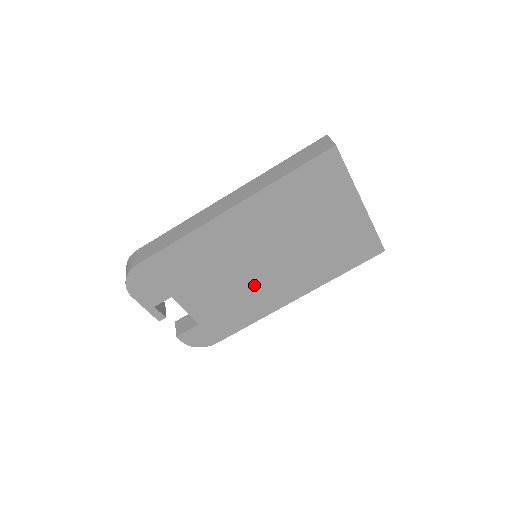
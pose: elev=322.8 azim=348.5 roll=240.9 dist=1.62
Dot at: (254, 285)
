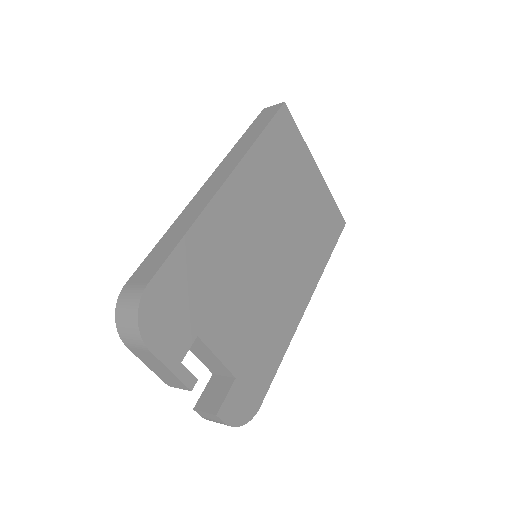
Dot at: (271, 291)
